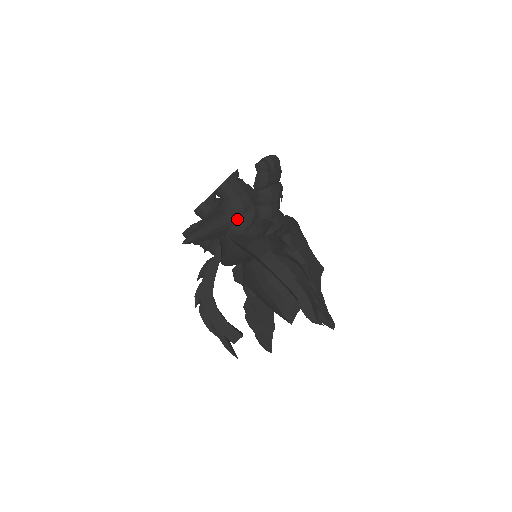
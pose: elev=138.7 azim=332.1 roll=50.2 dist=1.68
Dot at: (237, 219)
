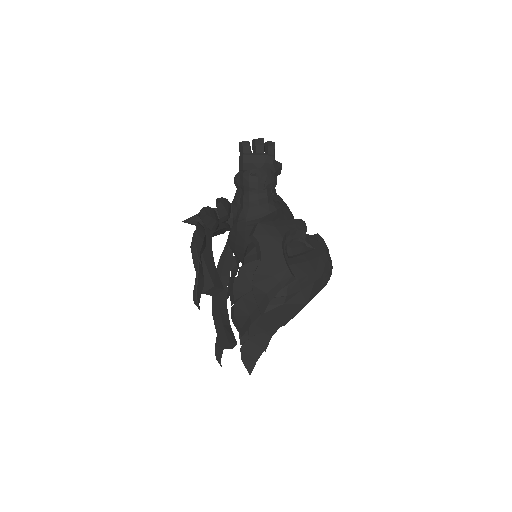
Dot at: (238, 209)
